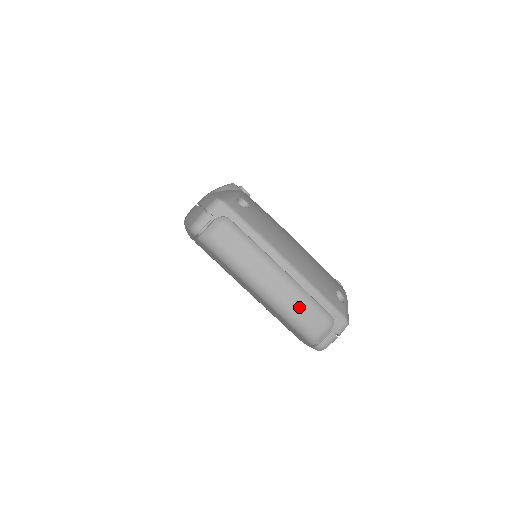
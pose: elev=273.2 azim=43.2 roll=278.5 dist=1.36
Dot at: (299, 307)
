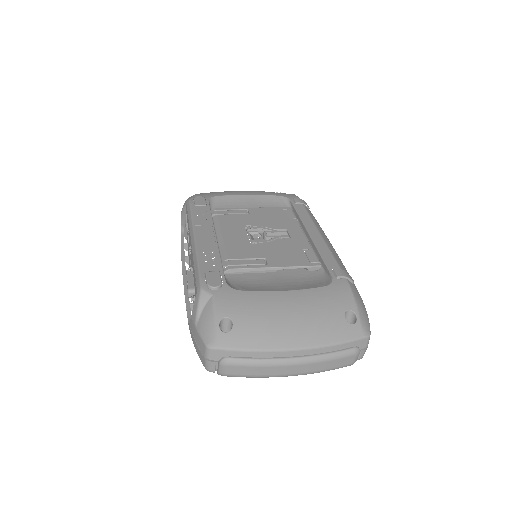
Dot at: (326, 366)
